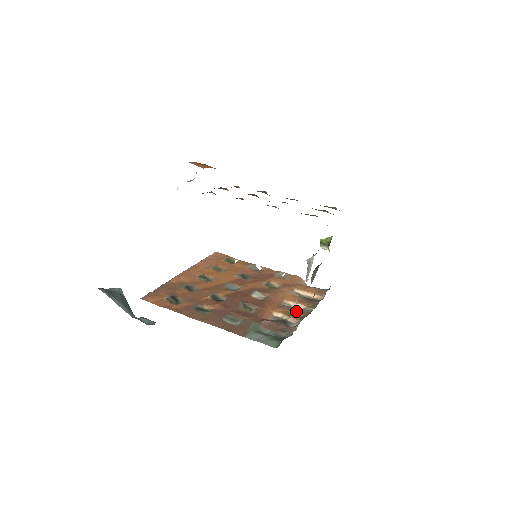
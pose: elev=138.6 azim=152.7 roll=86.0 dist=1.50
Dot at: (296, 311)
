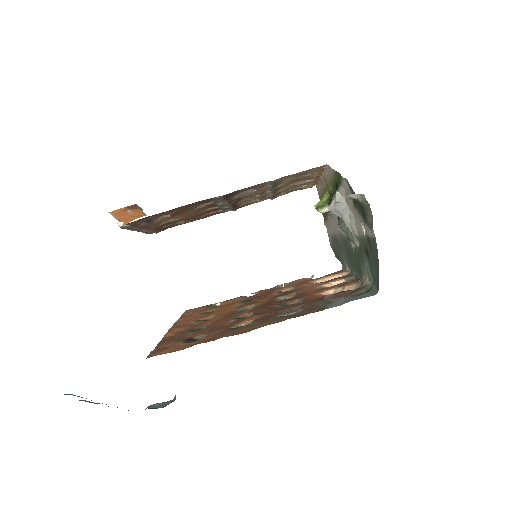
Dot at: (342, 283)
